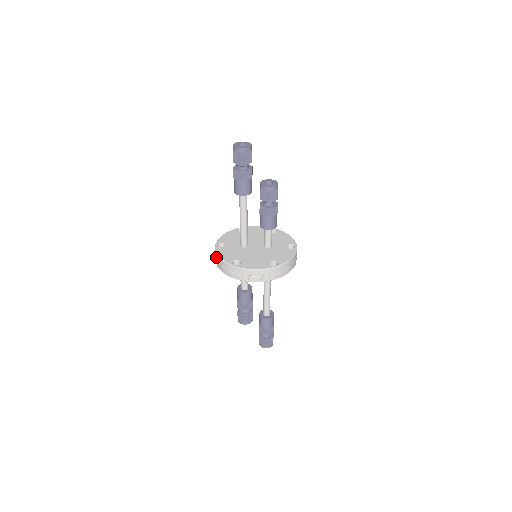
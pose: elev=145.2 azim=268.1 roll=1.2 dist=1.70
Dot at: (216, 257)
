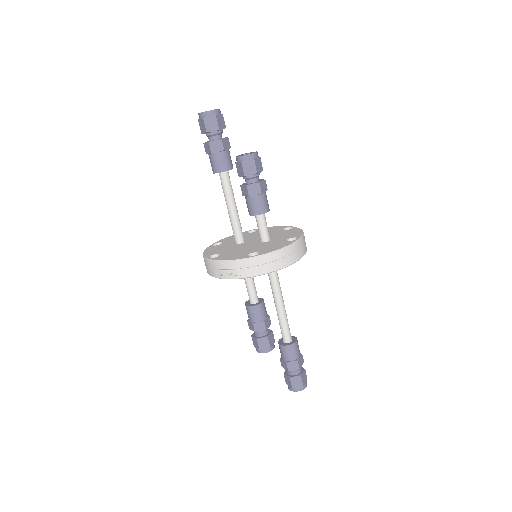
Dot at: occluded
